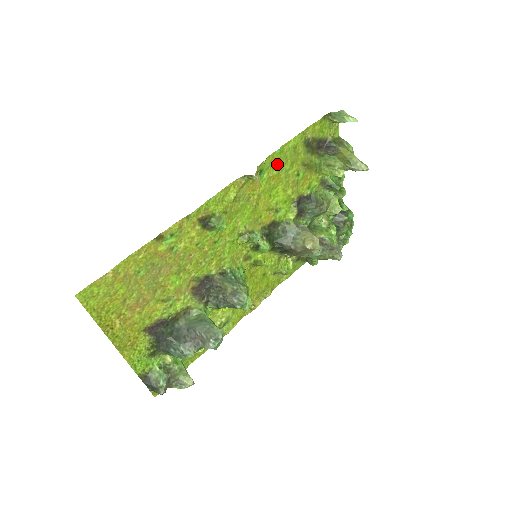
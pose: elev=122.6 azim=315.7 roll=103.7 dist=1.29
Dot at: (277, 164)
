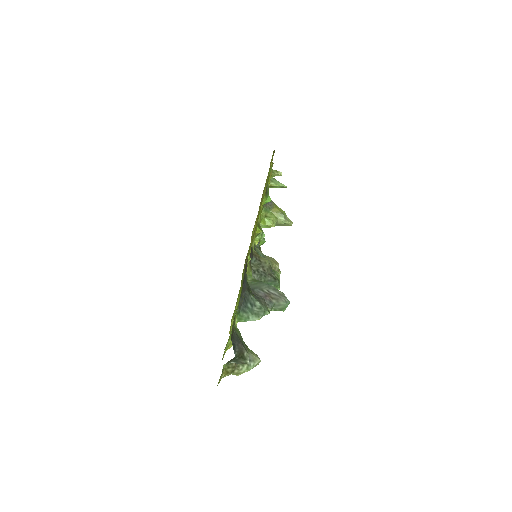
Dot at: occluded
